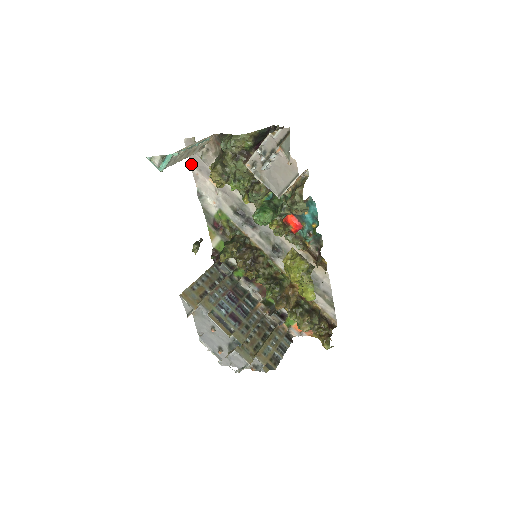
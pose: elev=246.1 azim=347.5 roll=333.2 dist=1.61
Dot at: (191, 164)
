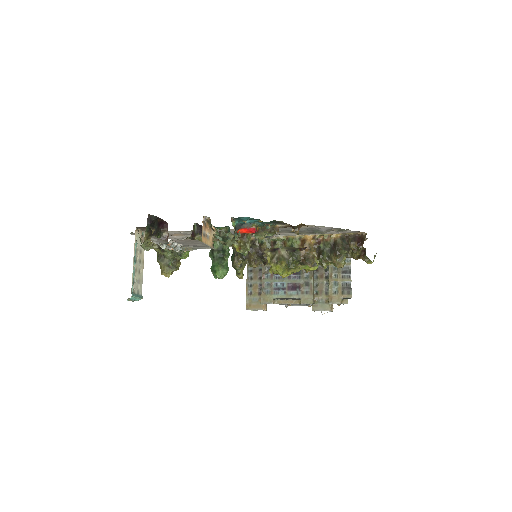
Dot at: occluded
